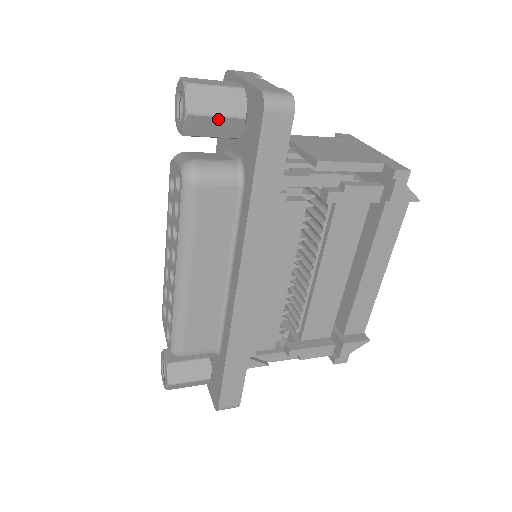
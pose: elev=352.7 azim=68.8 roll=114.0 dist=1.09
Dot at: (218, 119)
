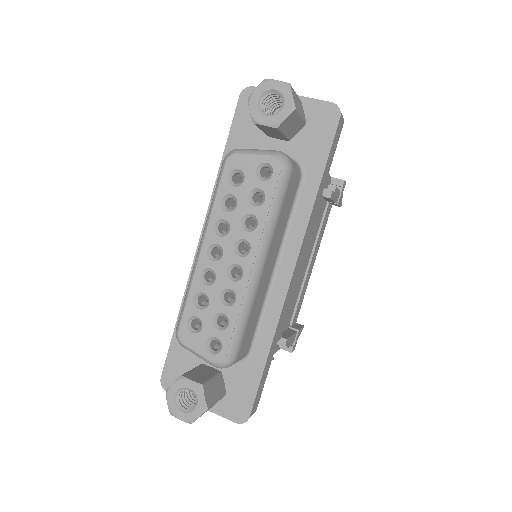
Dot at: (299, 119)
